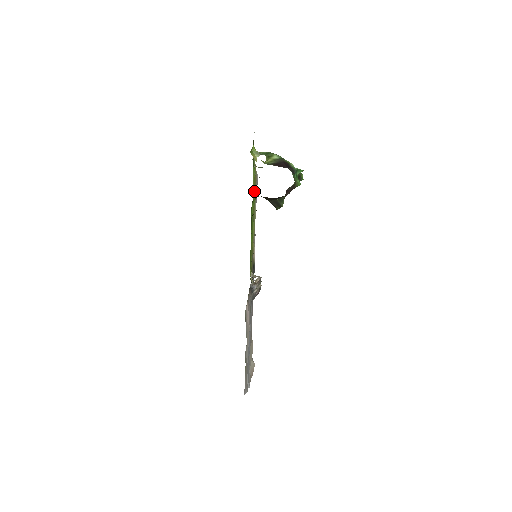
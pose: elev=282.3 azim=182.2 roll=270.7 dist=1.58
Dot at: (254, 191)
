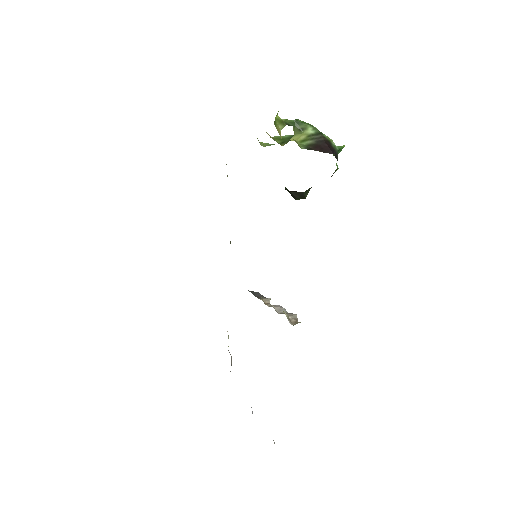
Dot at: occluded
